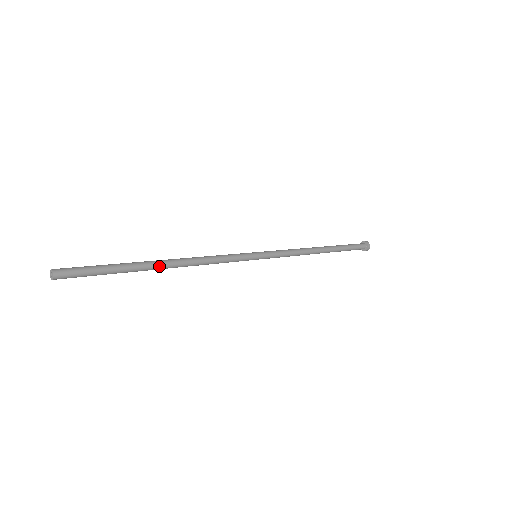
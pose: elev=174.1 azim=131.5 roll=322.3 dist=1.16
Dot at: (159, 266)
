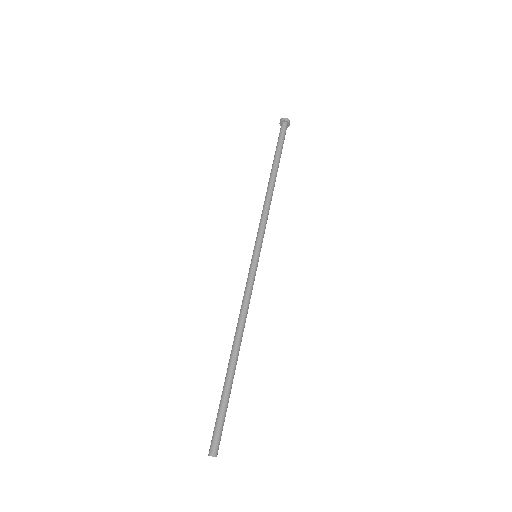
Dot at: (237, 360)
